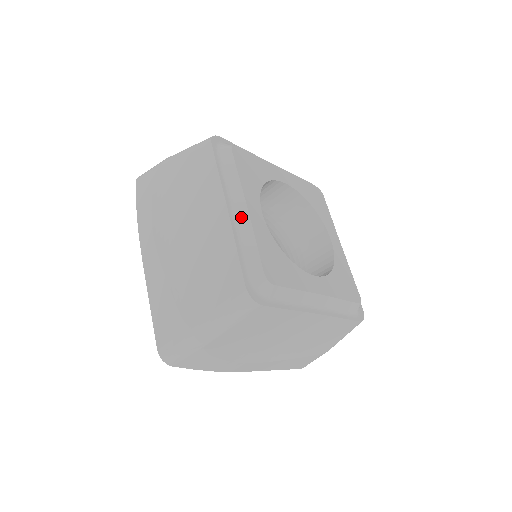
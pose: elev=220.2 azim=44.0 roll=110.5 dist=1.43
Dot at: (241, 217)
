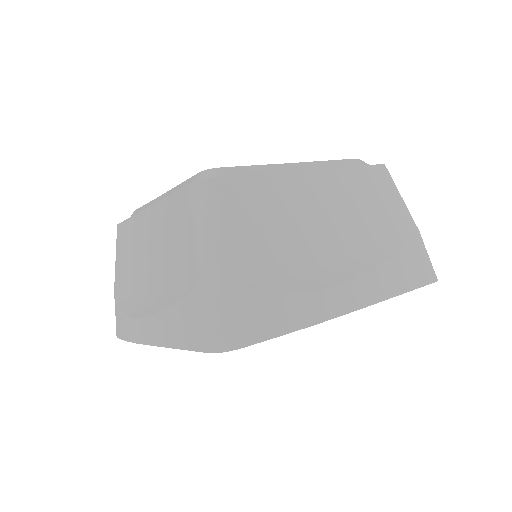
Dot at: occluded
